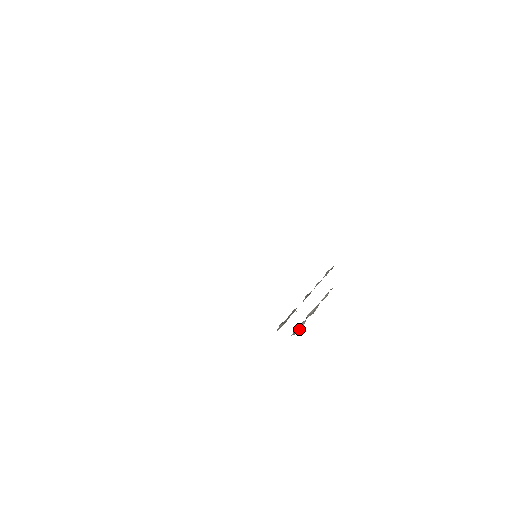
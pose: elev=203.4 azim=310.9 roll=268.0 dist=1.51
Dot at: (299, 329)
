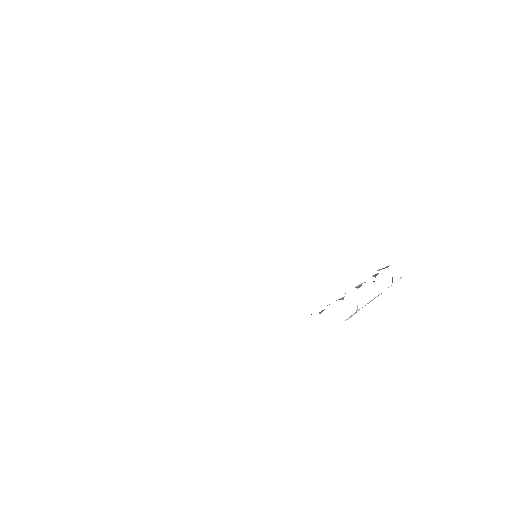
Dot at: occluded
